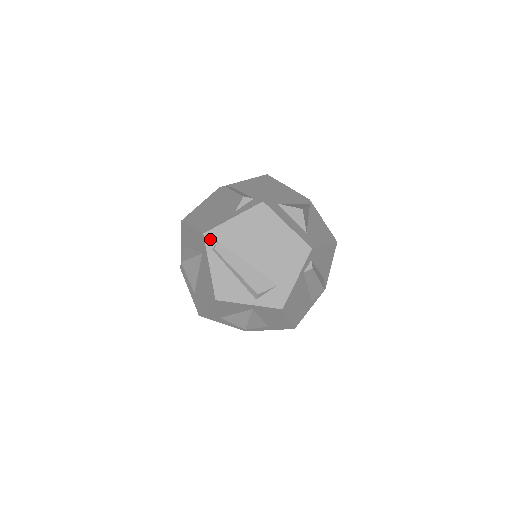
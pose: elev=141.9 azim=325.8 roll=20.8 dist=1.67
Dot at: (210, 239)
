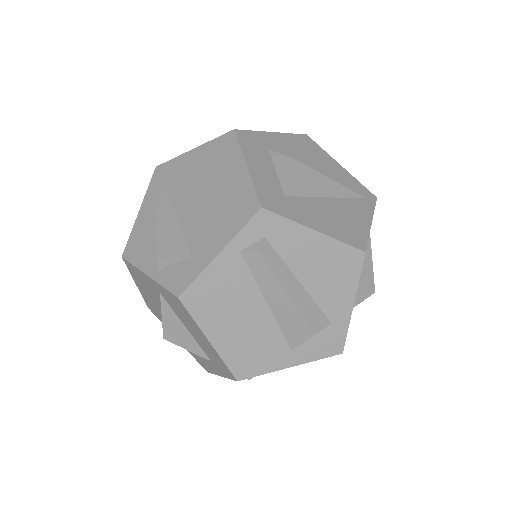
Dot at: (158, 174)
